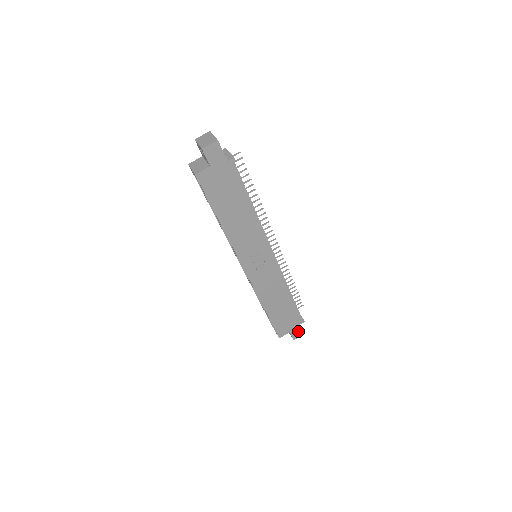
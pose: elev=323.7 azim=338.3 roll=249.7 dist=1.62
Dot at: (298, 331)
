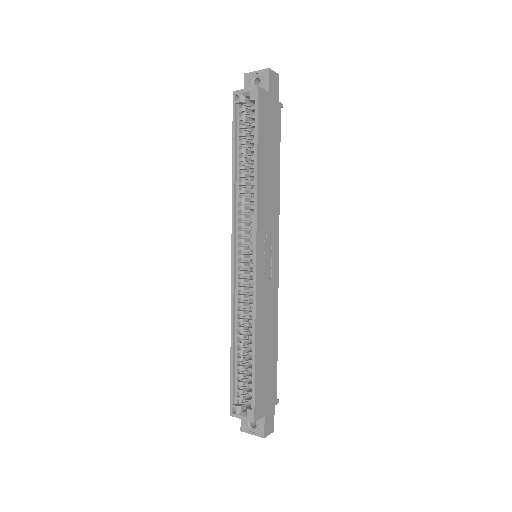
Dot at: (270, 420)
